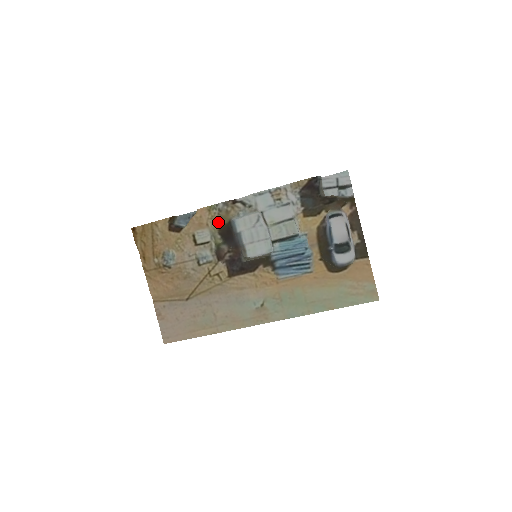
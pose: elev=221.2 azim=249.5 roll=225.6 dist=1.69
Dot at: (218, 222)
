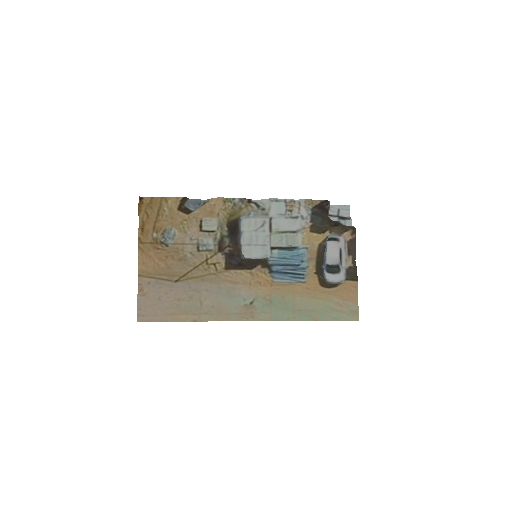
Dot at: (229, 215)
